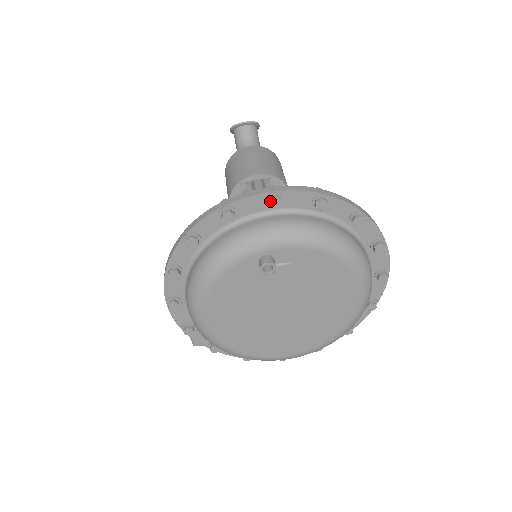
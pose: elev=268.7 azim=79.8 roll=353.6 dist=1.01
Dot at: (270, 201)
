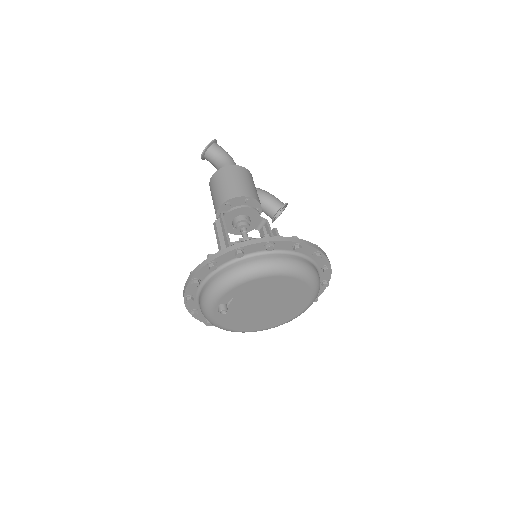
Dot at: (193, 286)
